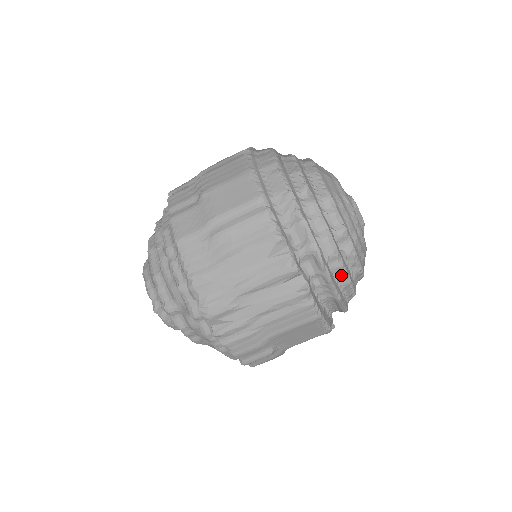
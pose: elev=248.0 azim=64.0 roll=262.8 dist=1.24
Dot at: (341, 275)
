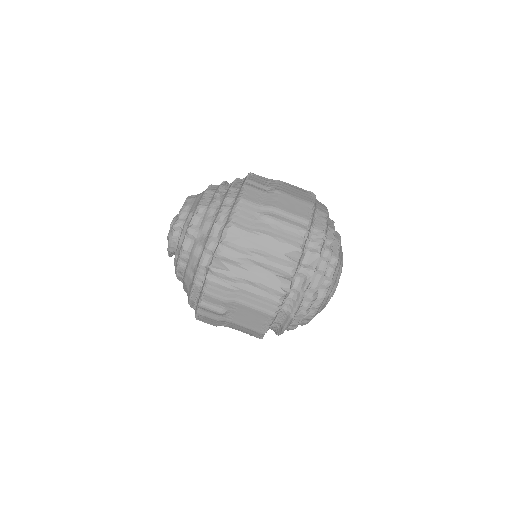
Dot at: (306, 305)
